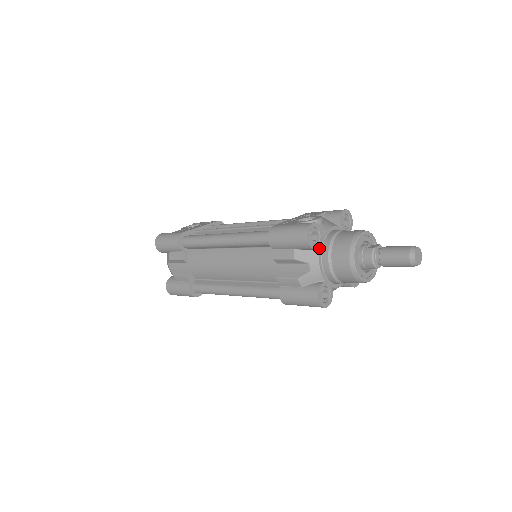
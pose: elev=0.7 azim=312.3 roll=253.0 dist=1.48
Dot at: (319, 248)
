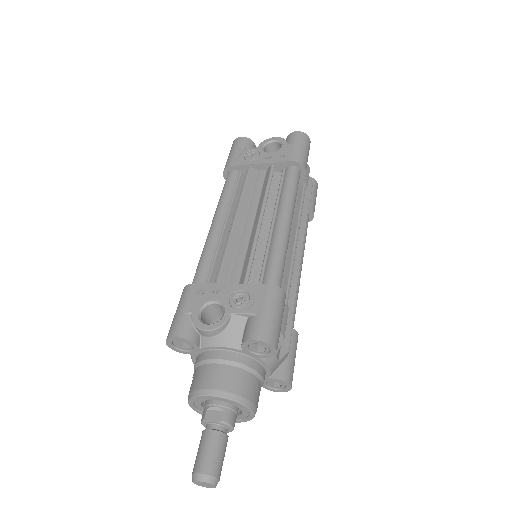
Dot at: (192, 354)
